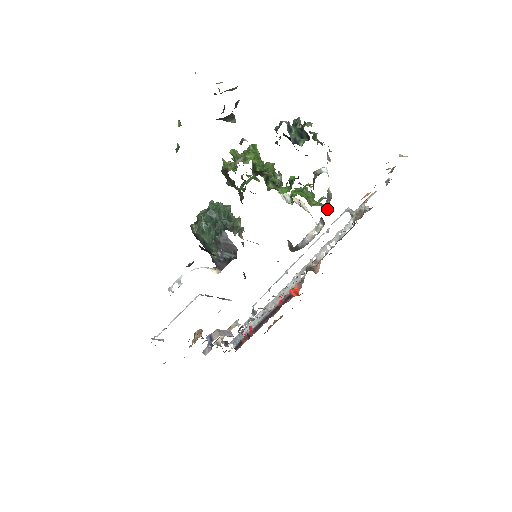
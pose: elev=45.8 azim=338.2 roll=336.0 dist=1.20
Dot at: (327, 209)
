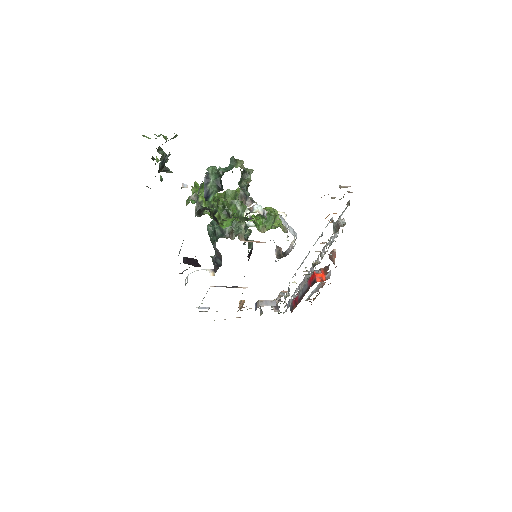
Dot at: (286, 231)
